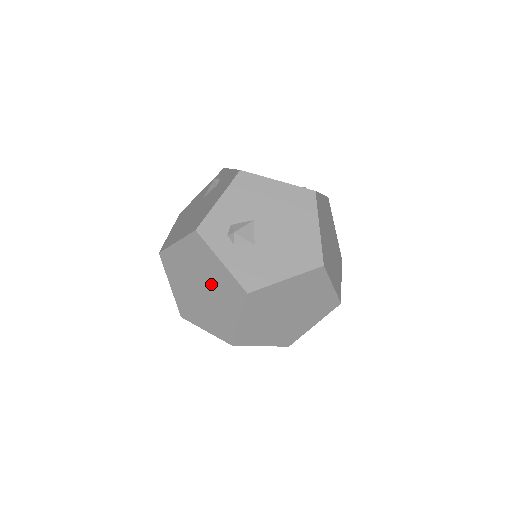
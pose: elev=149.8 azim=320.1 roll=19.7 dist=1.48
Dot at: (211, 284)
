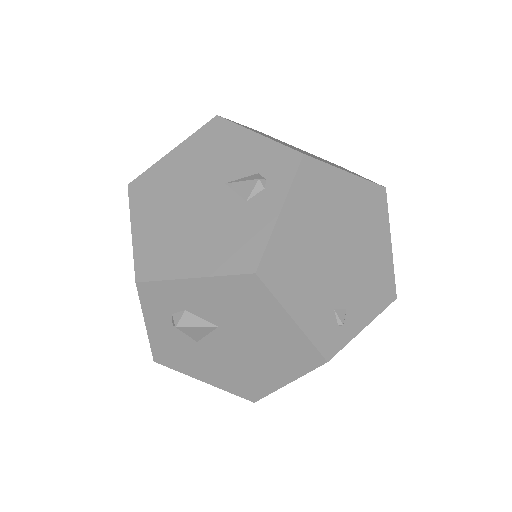
Dot at: occluded
